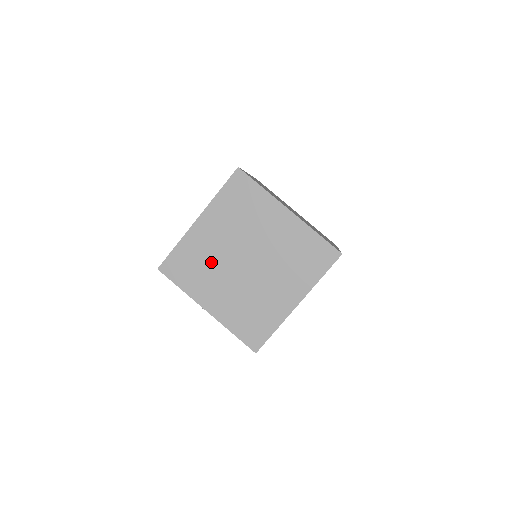
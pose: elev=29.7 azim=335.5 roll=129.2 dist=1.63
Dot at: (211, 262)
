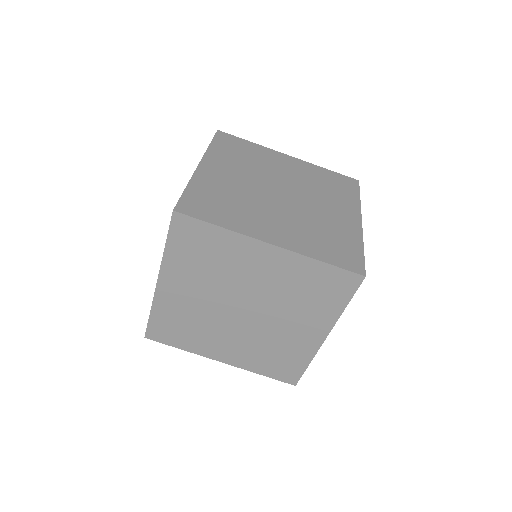
Dot at: (200, 320)
